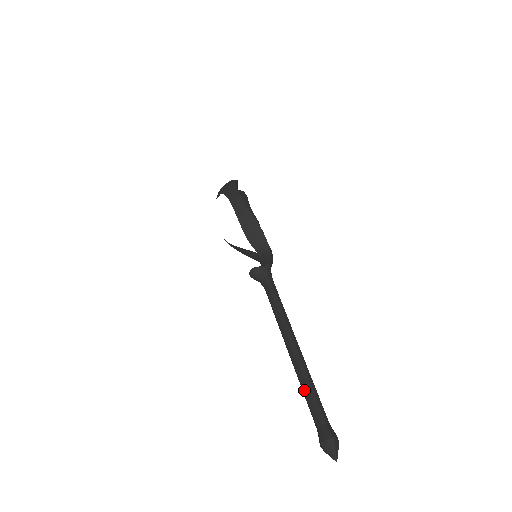
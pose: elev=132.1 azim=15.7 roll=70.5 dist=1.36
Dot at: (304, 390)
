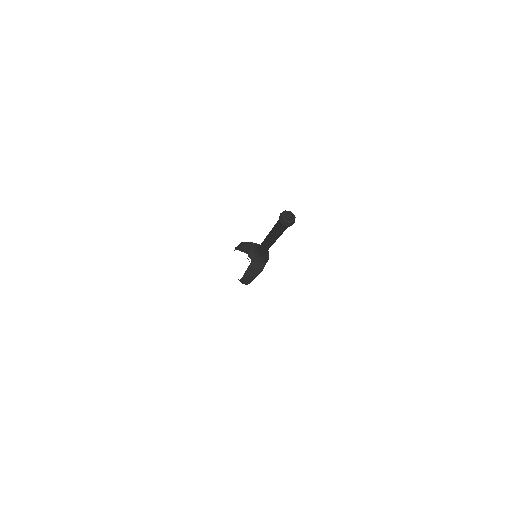
Dot at: (273, 230)
